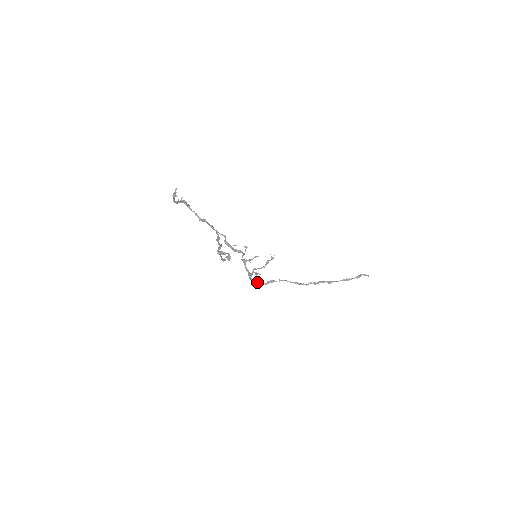
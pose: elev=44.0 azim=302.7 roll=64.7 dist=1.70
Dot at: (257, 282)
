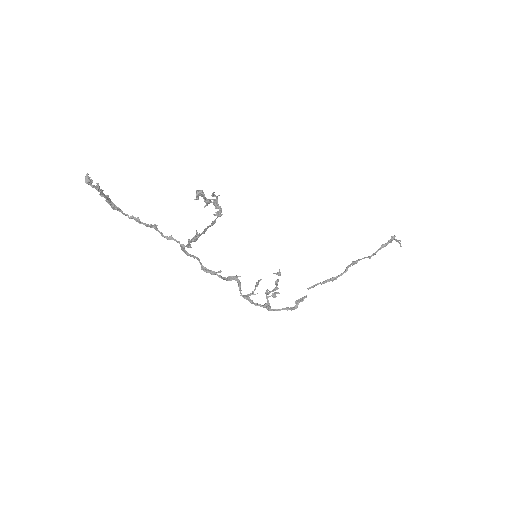
Dot at: (282, 309)
